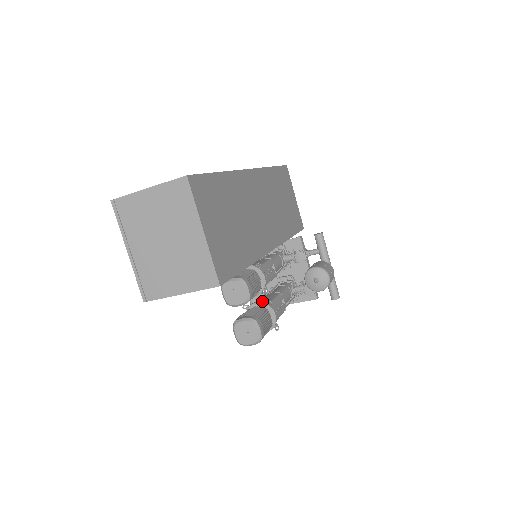
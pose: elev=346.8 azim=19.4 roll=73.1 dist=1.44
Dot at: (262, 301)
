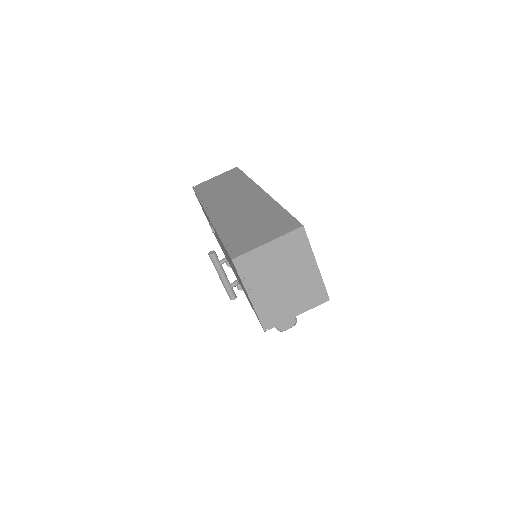
Dot at: occluded
